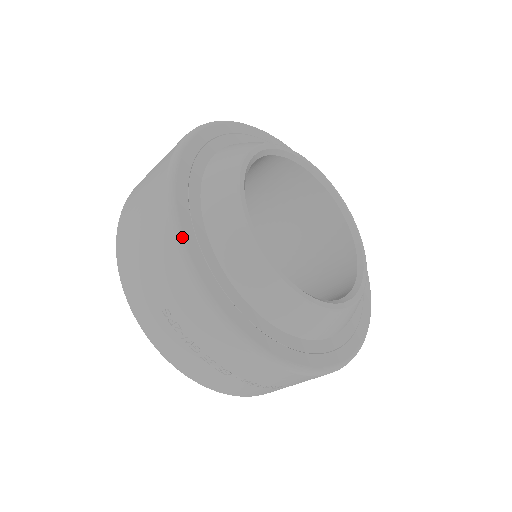
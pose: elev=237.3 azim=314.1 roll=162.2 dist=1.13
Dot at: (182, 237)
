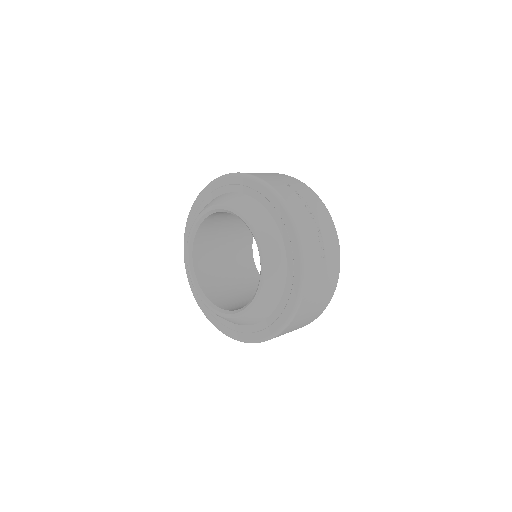
Dot at: occluded
